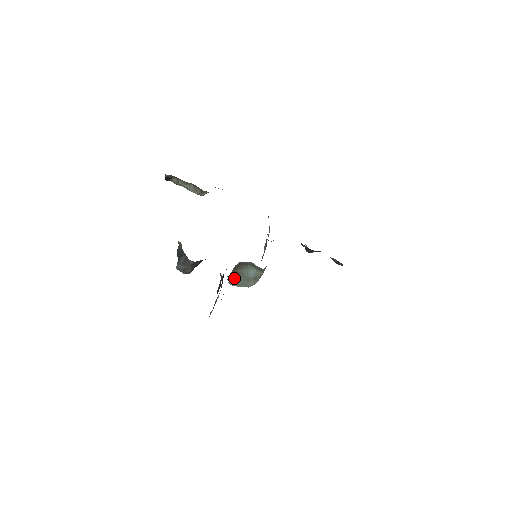
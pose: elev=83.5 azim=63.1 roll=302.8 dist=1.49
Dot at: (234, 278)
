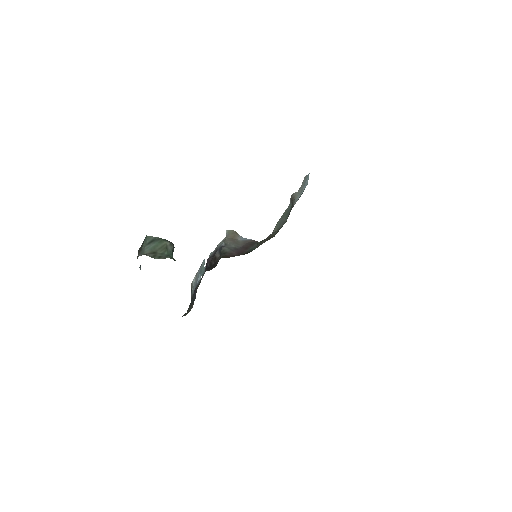
Dot at: (231, 239)
